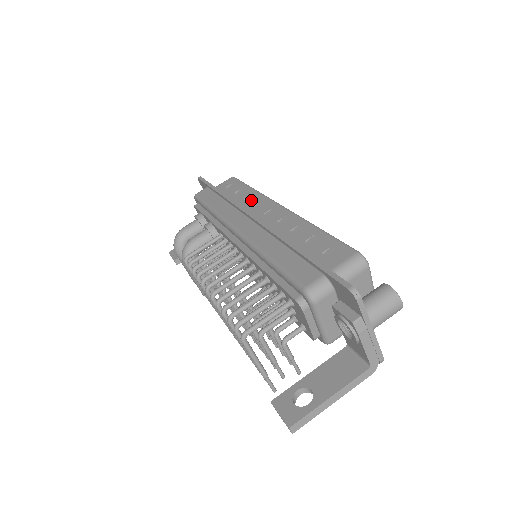
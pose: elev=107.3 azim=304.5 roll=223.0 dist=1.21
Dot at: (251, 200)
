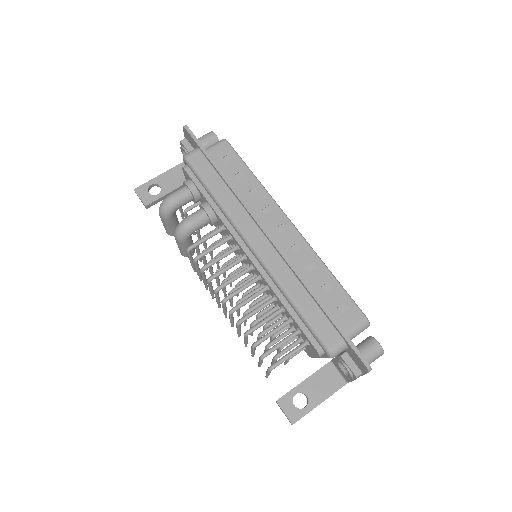
Dot at: (258, 199)
